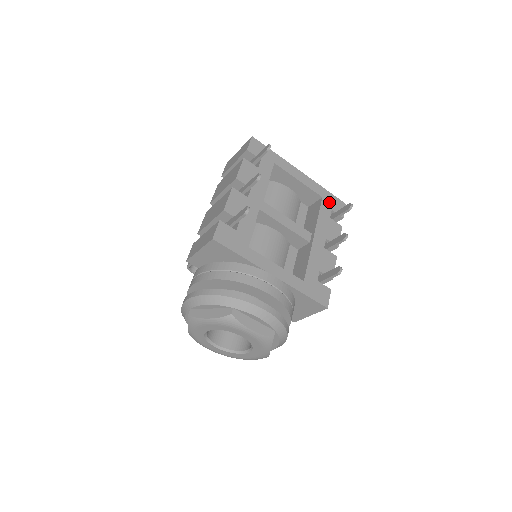
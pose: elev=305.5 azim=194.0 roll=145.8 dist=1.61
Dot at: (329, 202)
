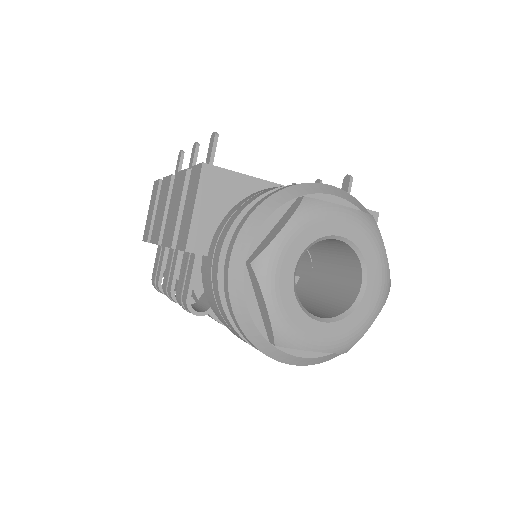
Dot at: occluded
